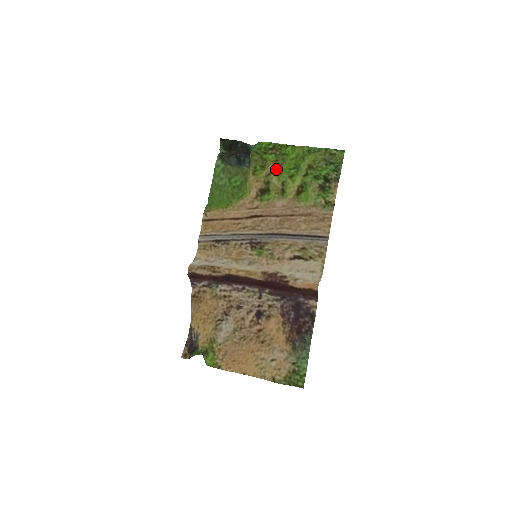
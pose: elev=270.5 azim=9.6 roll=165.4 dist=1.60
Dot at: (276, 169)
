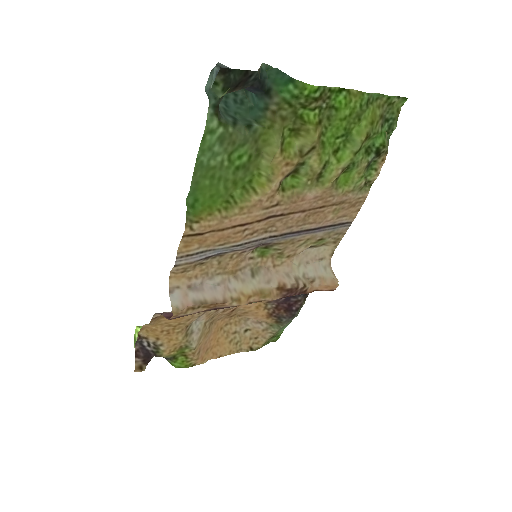
Dot at: (319, 141)
